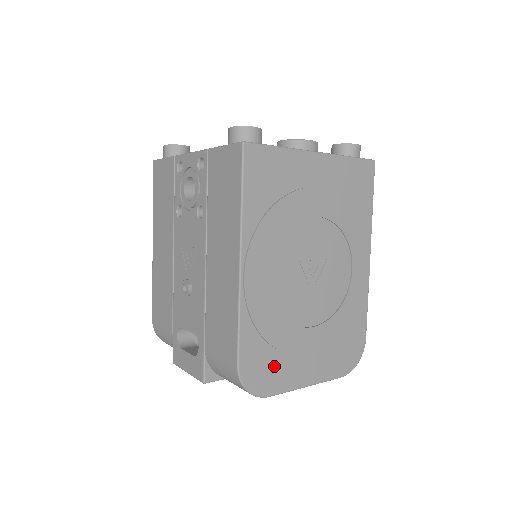
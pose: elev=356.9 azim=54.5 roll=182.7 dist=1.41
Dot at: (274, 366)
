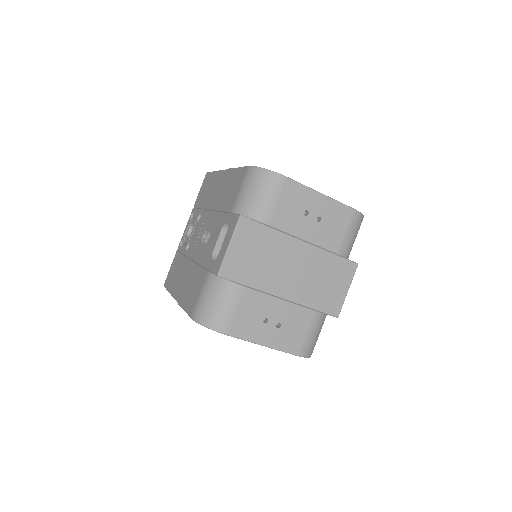
Dot at: occluded
